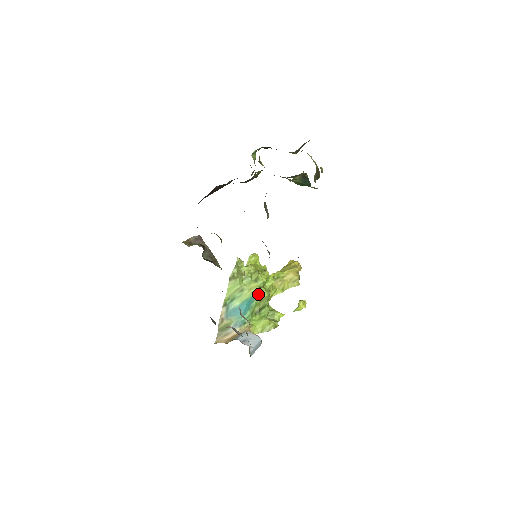
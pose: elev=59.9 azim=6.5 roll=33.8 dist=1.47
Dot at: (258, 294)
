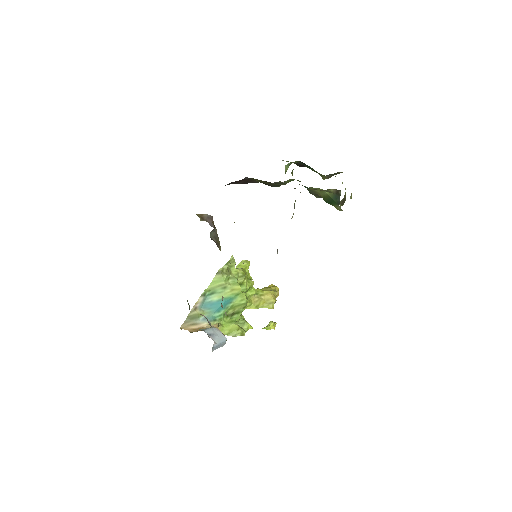
Dot at: (238, 297)
